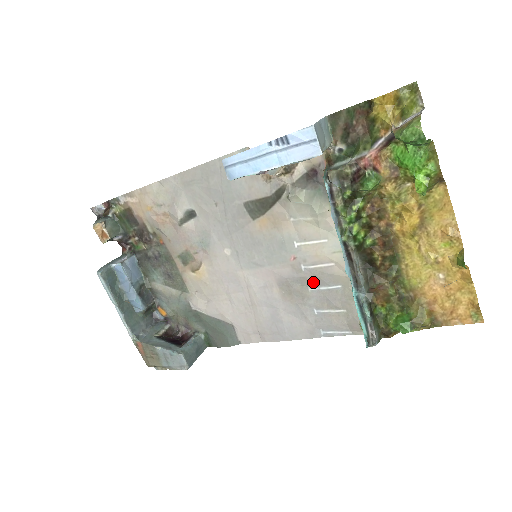
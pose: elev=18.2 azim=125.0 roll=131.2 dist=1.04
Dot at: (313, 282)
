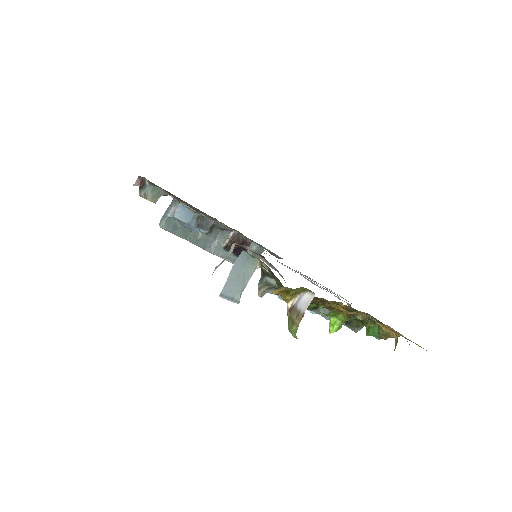
Dot at: occluded
